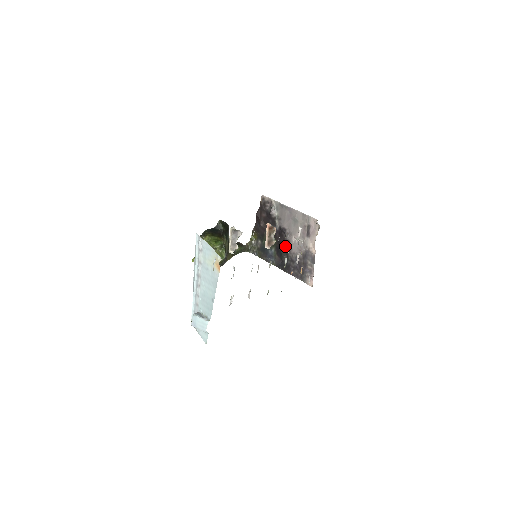
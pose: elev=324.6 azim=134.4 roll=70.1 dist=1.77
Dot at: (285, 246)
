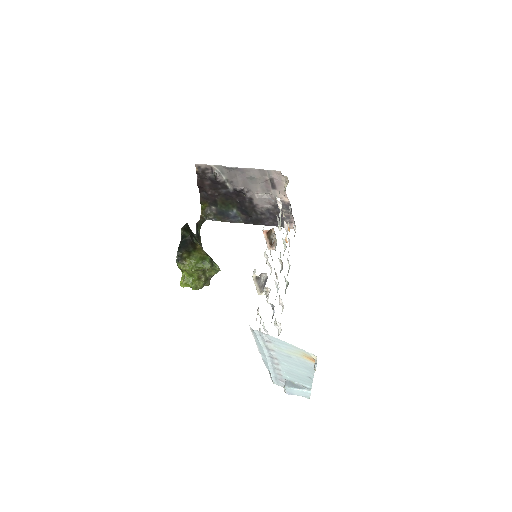
Dot at: (248, 204)
